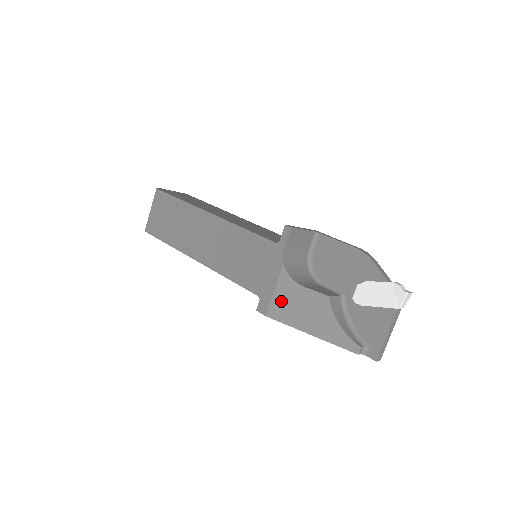
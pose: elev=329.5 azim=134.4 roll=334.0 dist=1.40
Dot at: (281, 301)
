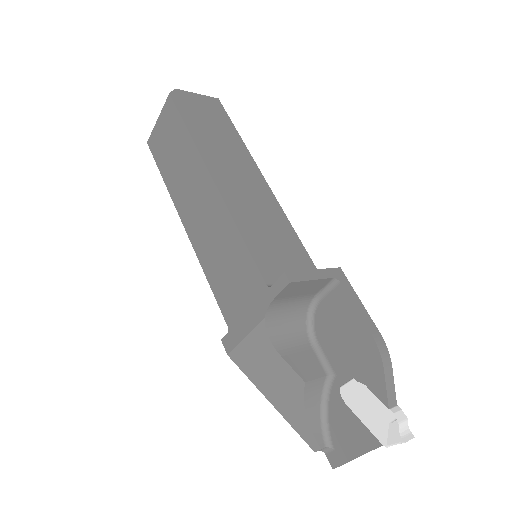
Dot at: (249, 352)
